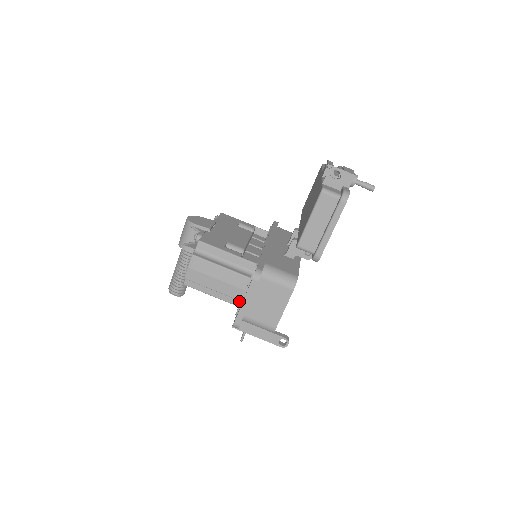
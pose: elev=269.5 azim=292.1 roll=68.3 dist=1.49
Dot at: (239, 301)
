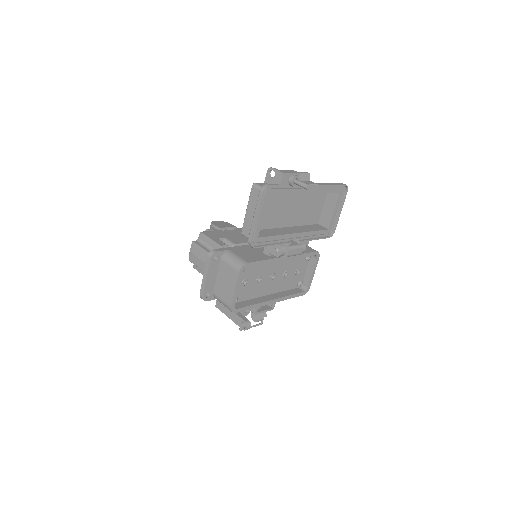
Dot at: occluded
